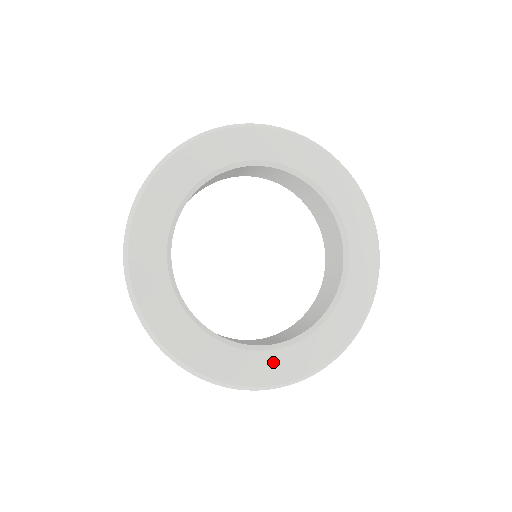
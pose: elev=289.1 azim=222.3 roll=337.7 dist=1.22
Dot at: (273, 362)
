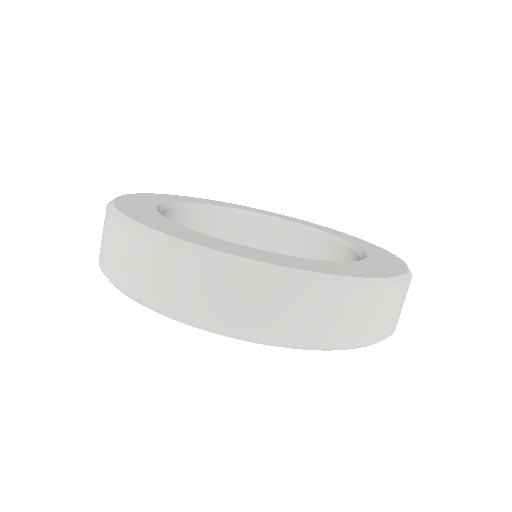
Dot at: (372, 266)
